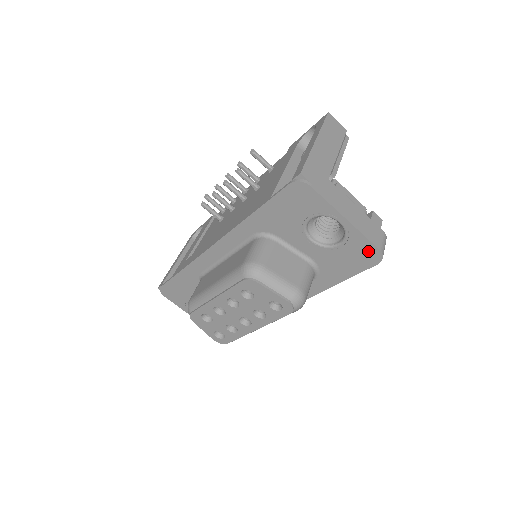
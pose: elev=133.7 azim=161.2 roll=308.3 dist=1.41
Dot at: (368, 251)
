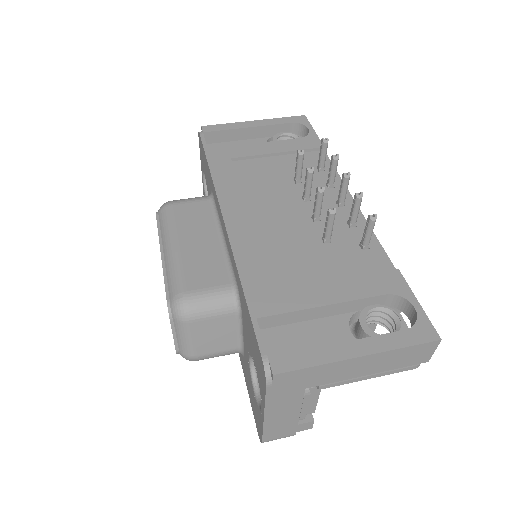
Dot at: (259, 427)
